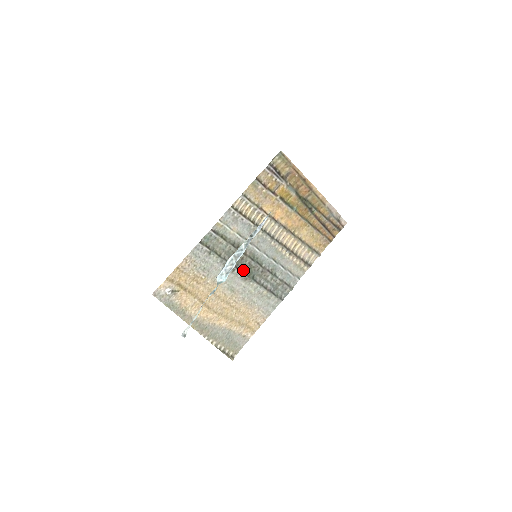
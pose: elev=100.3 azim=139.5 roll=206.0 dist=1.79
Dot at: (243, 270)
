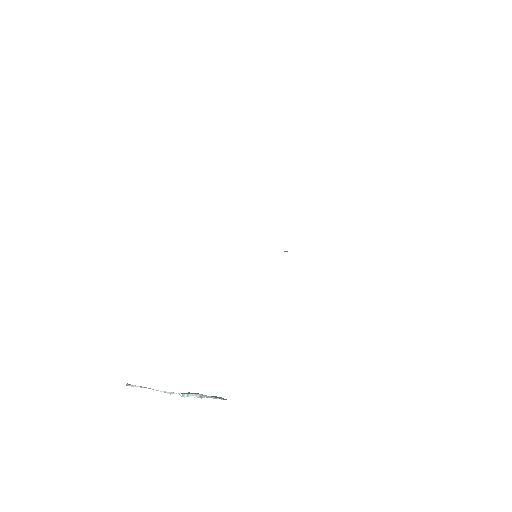
Dot at: occluded
